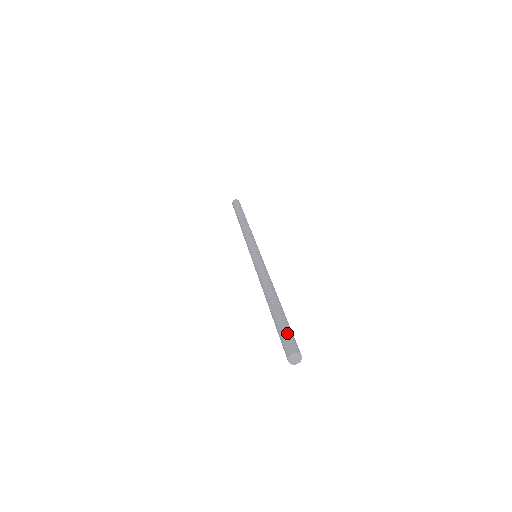
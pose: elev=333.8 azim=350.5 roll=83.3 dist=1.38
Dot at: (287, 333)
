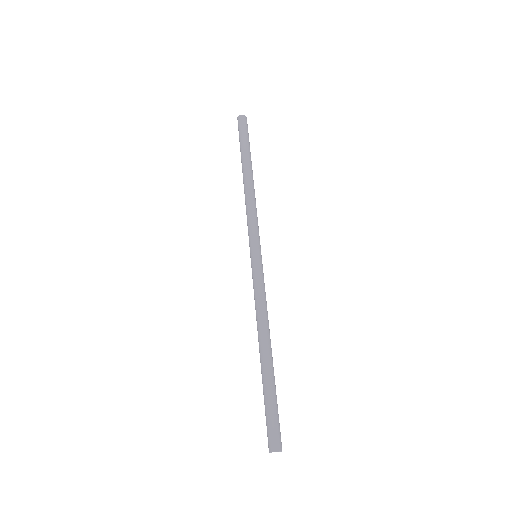
Dot at: (271, 419)
